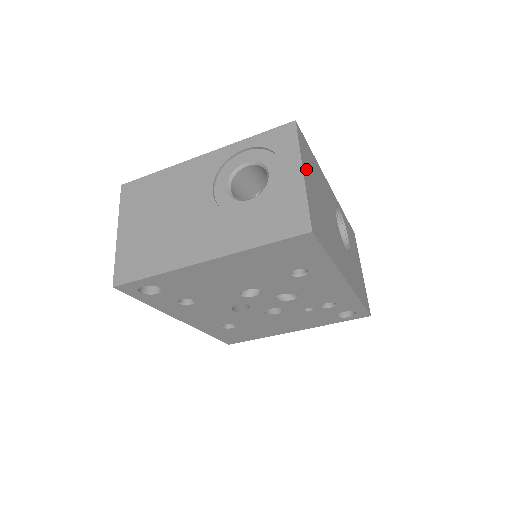
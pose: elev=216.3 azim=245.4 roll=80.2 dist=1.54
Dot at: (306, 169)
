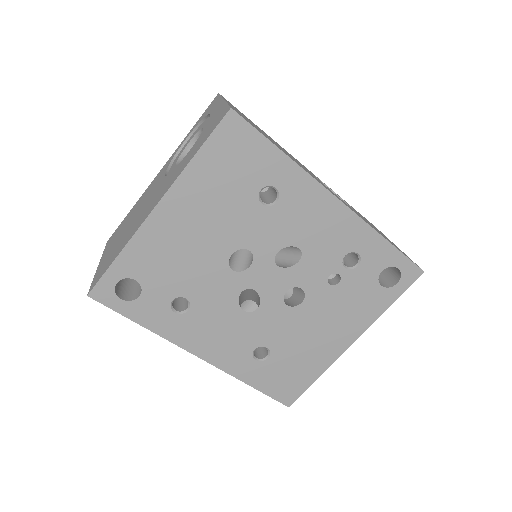
Dot at: occluded
